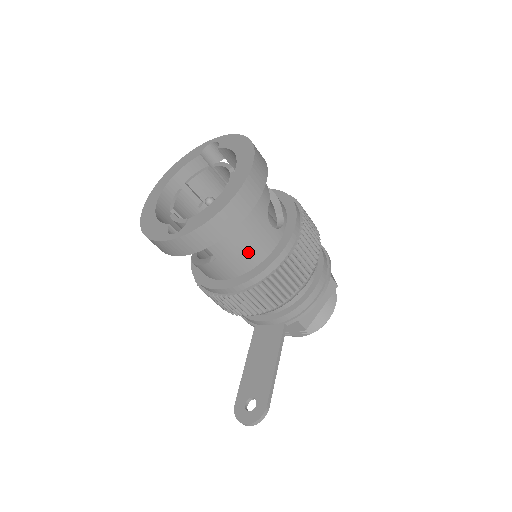
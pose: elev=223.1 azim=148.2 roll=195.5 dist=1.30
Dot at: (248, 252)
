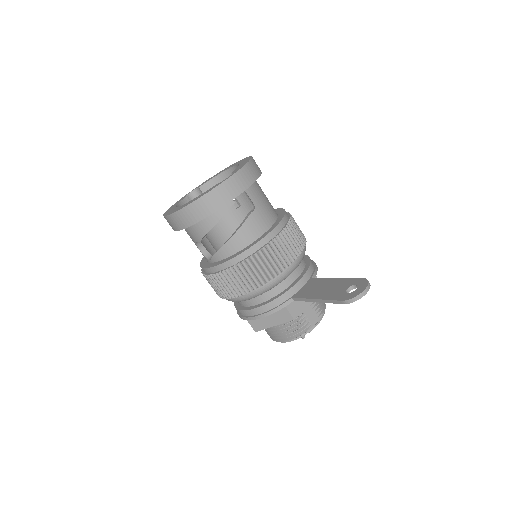
Dot at: (269, 205)
